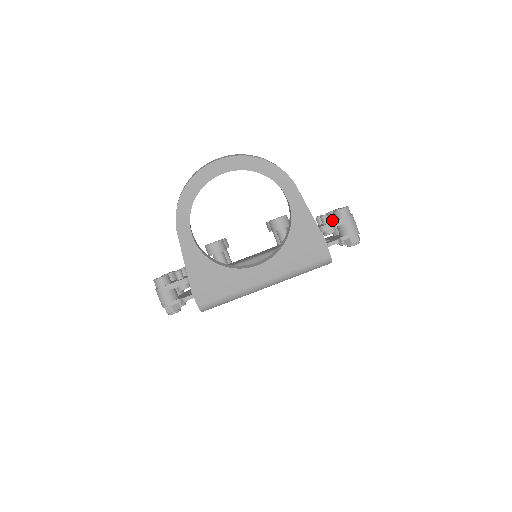
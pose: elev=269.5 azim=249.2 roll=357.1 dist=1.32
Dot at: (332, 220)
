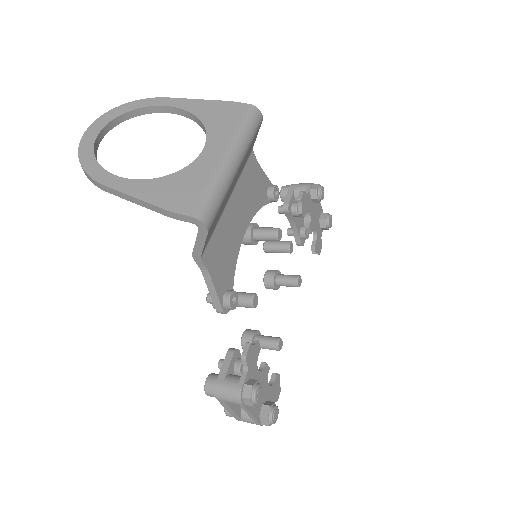
Dot at: occluded
